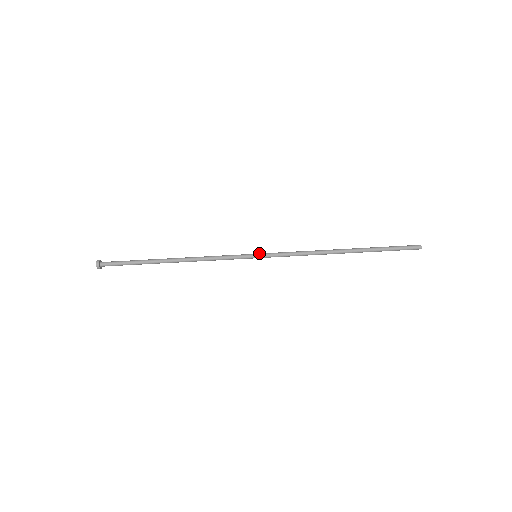
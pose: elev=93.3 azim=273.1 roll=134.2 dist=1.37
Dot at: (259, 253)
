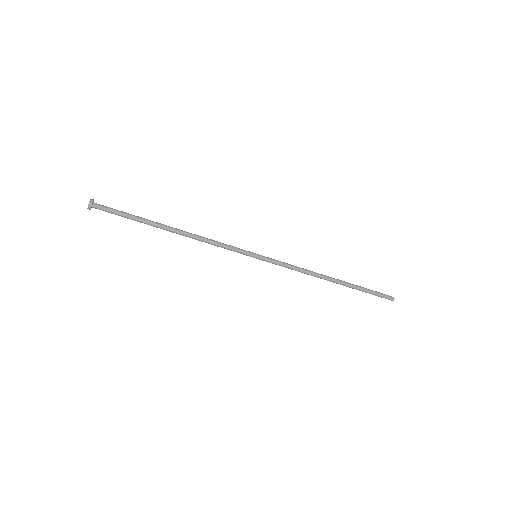
Dot at: (260, 255)
